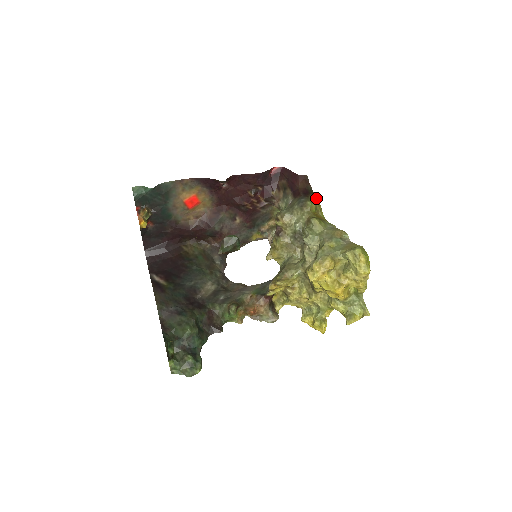
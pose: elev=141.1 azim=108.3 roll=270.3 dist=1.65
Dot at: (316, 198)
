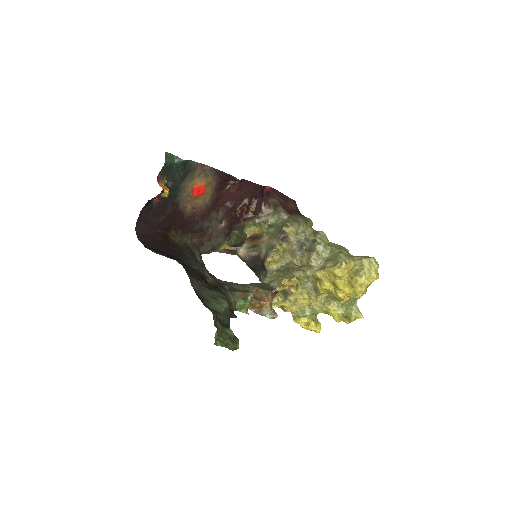
Dot at: occluded
